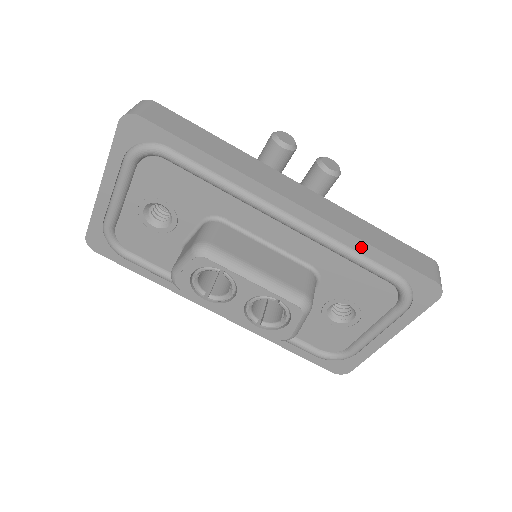
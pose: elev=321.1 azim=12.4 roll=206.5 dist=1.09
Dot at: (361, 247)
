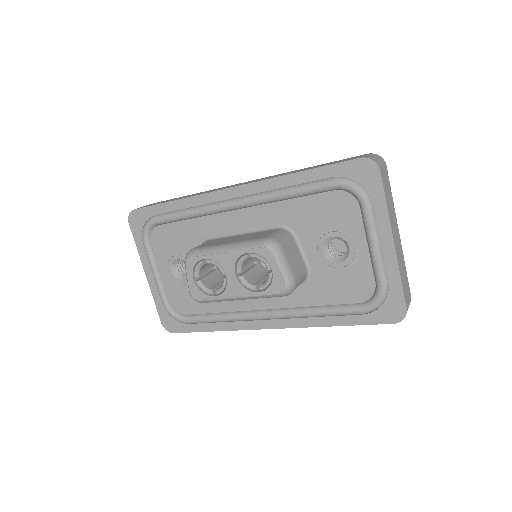
Dot at: (290, 180)
